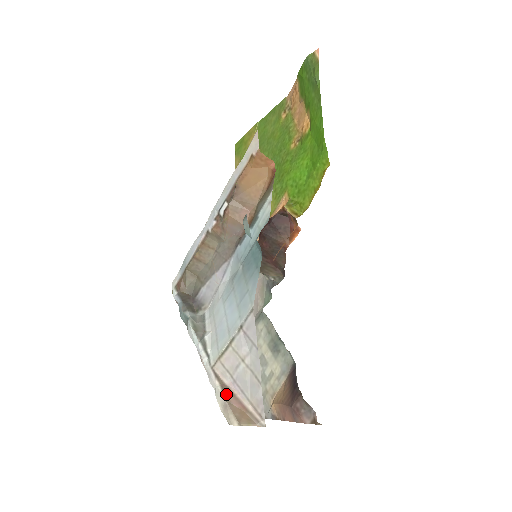
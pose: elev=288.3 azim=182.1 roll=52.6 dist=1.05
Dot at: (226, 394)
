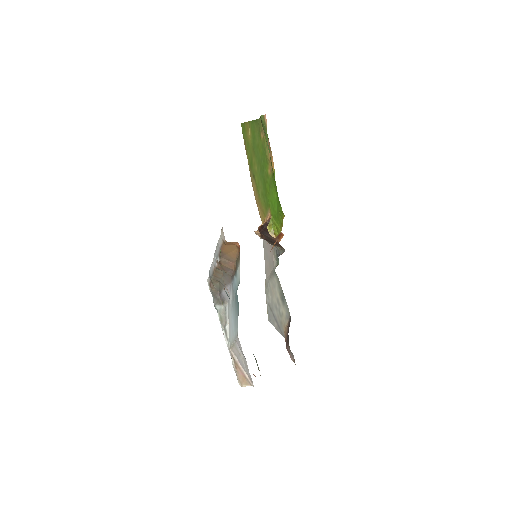
Dot at: (236, 367)
